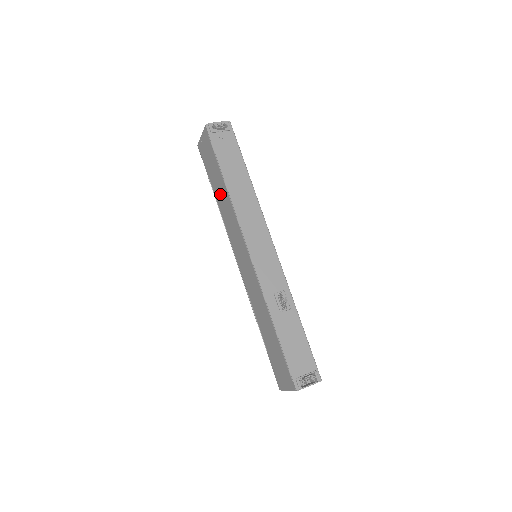
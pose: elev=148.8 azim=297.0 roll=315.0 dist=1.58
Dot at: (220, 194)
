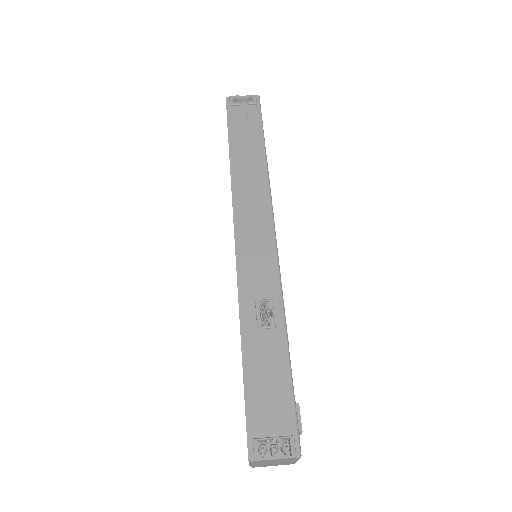
Dot at: occluded
